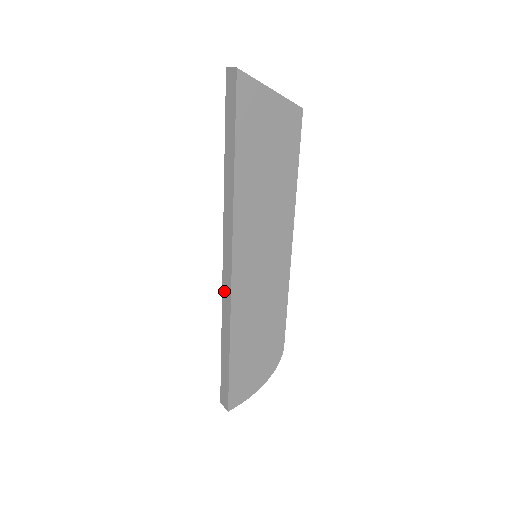
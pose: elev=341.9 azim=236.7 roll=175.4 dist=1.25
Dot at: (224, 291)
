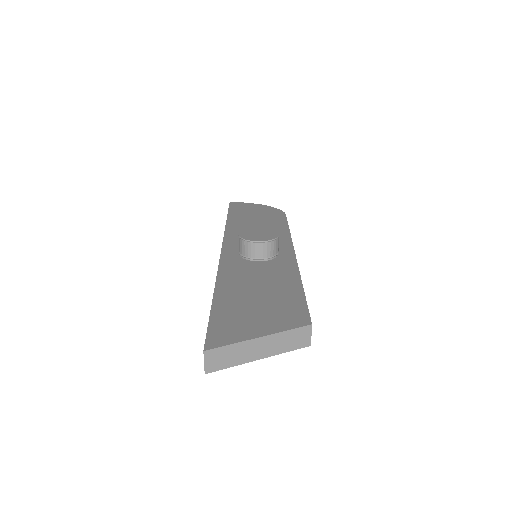
Dot at: occluded
